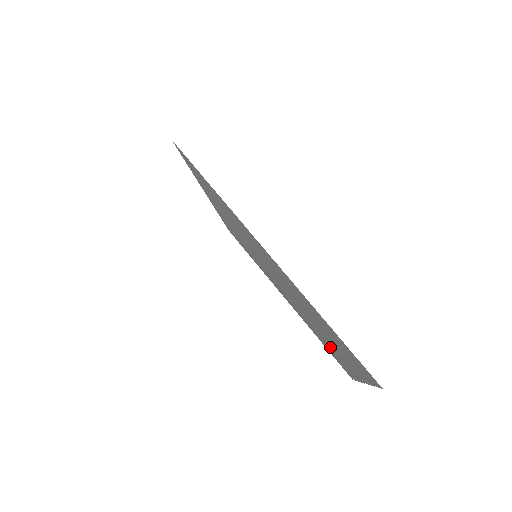
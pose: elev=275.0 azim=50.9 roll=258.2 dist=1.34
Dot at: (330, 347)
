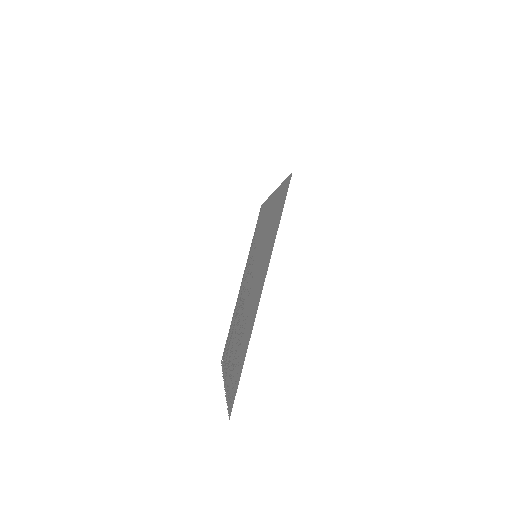
Dot at: (231, 344)
